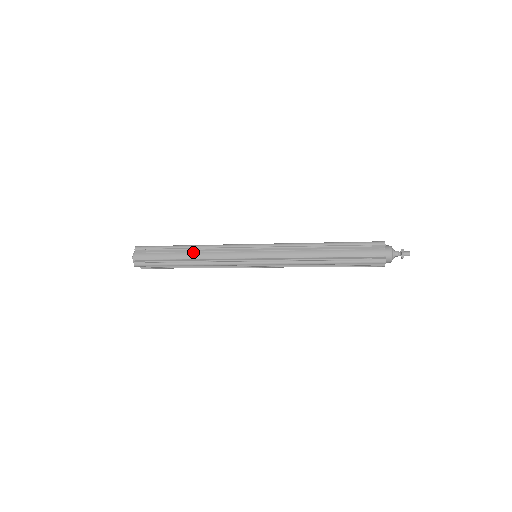
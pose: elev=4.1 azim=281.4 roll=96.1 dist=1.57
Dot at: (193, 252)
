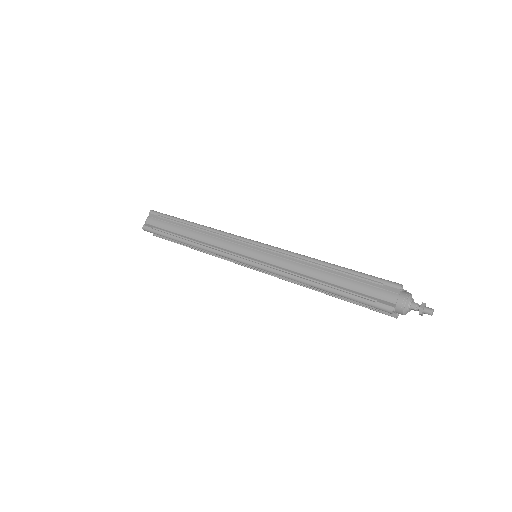
Dot at: (197, 231)
